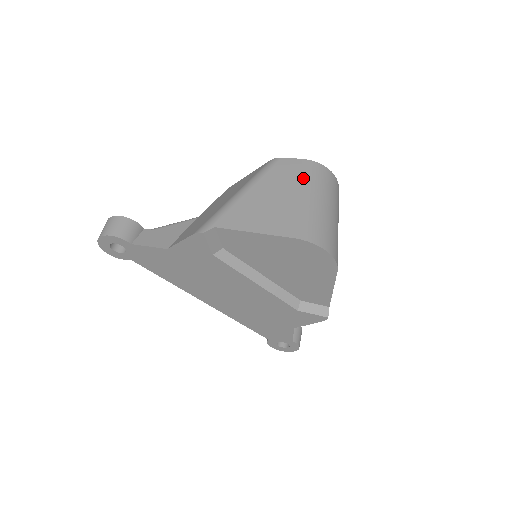
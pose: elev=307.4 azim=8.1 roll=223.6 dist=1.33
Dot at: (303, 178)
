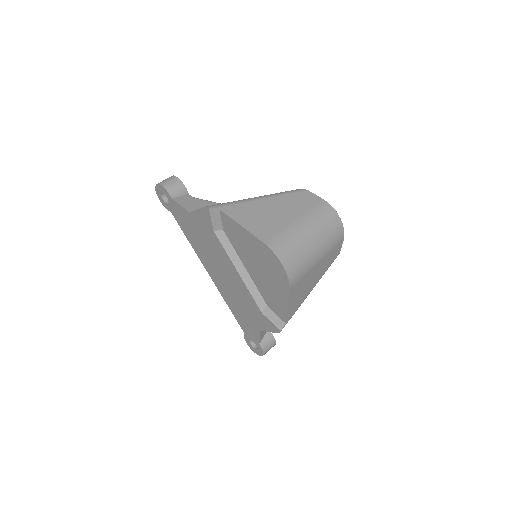
Dot at: (309, 210)
